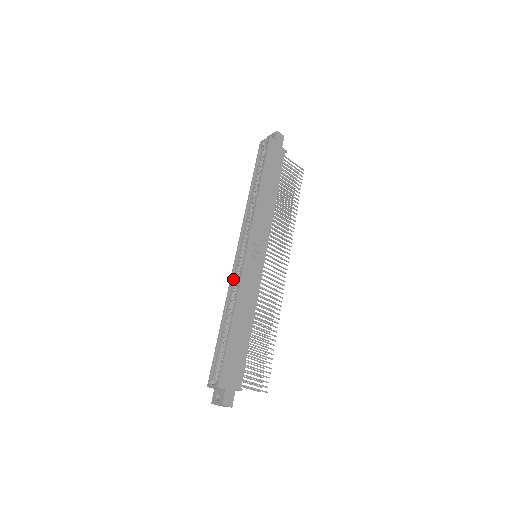
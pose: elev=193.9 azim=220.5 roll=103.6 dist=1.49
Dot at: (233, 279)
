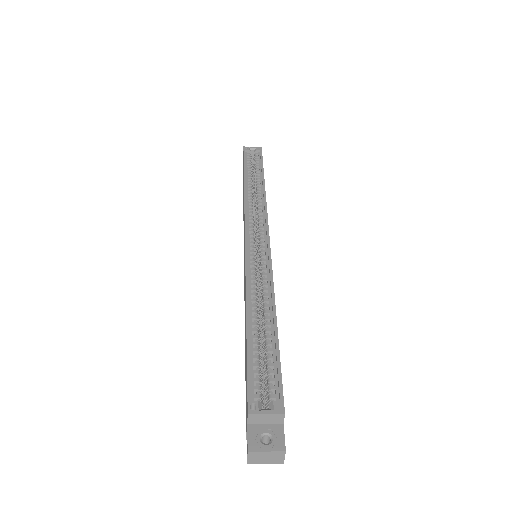
Dot at: (249, 265)
